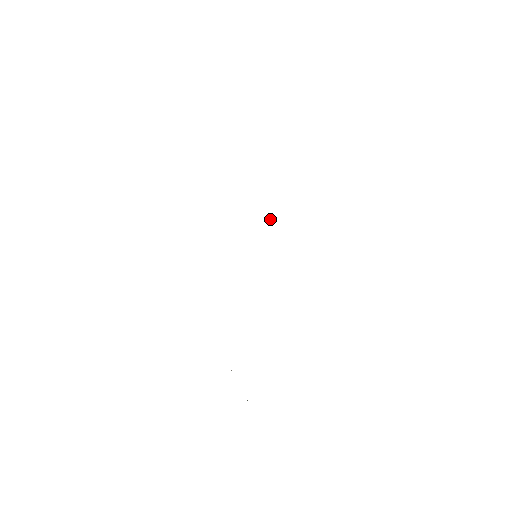
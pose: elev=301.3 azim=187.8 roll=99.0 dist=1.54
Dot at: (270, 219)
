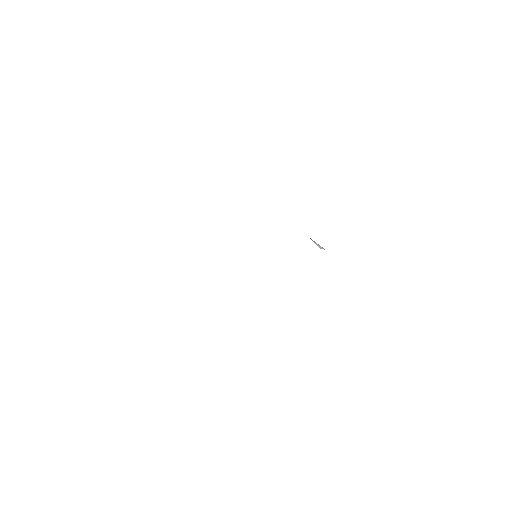
Dot at: (321, 248)
